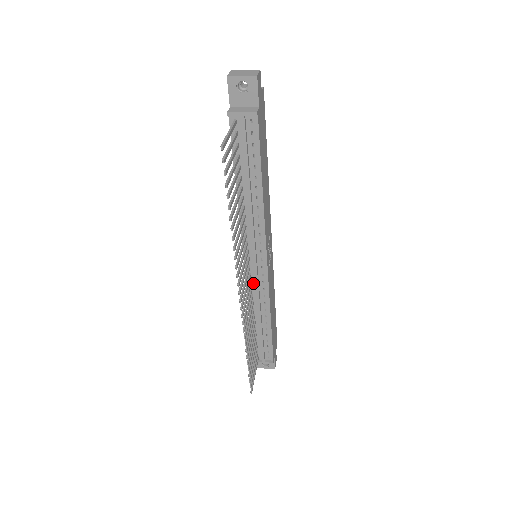
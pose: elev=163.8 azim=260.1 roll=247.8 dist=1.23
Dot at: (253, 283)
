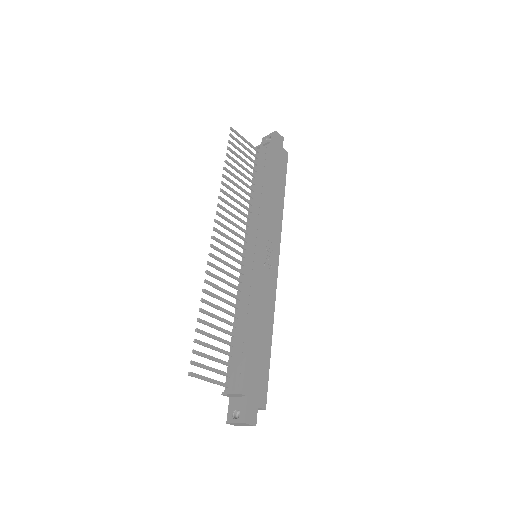
Dot at: (245, 275)
